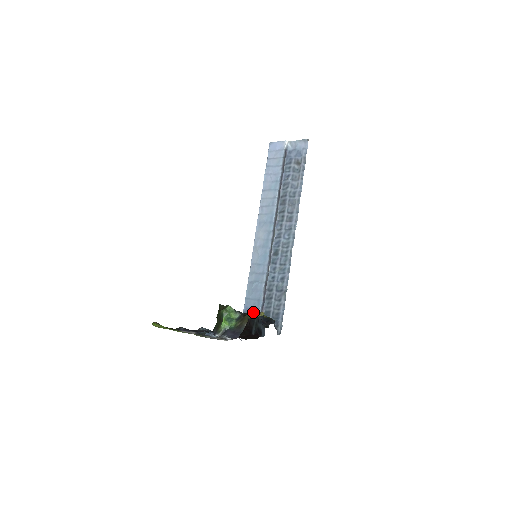
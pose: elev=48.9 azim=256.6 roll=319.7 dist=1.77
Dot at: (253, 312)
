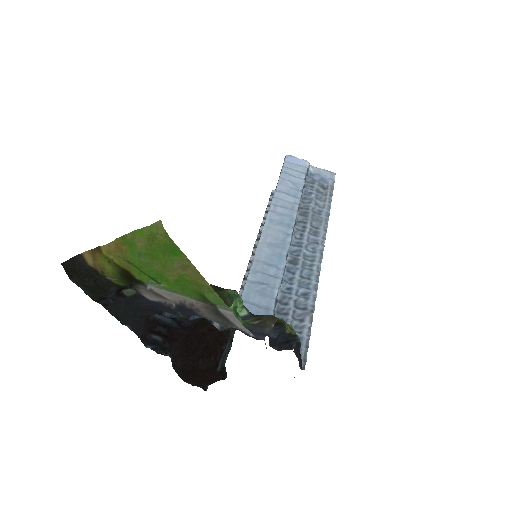
Dot at: occluded
